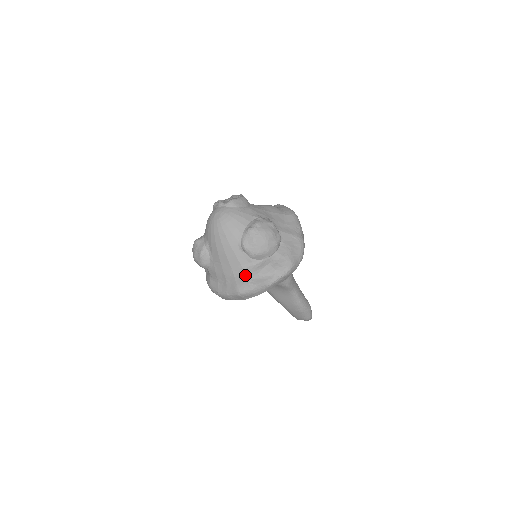
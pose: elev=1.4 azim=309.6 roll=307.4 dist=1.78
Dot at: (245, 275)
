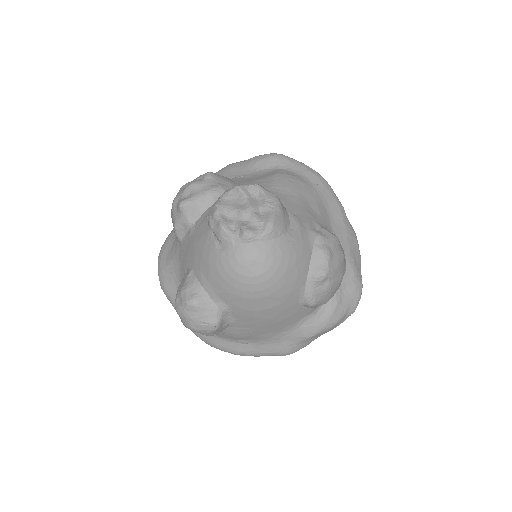
Dot at: (303, 334)
